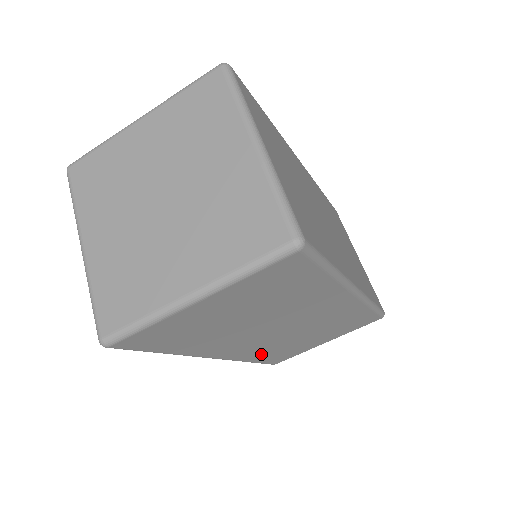
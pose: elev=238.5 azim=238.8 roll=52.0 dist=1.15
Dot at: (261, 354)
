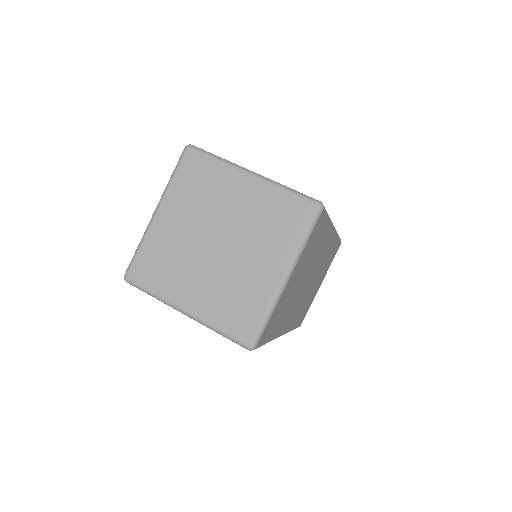
Dot at: (298, 317)
